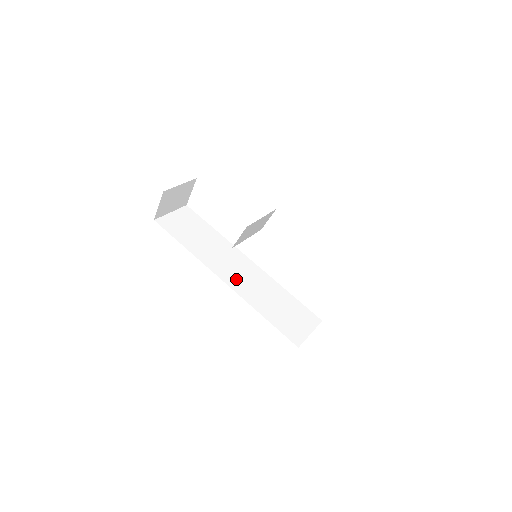
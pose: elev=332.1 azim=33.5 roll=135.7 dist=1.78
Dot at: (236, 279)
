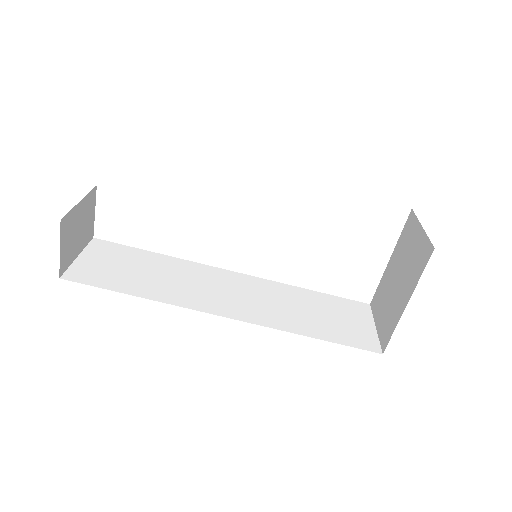
Dot at: (238, 305)
